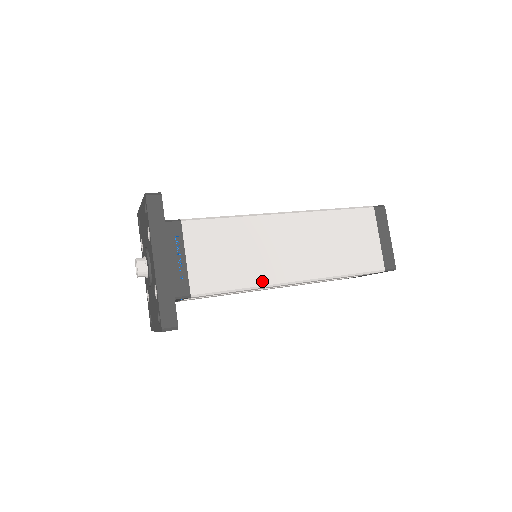
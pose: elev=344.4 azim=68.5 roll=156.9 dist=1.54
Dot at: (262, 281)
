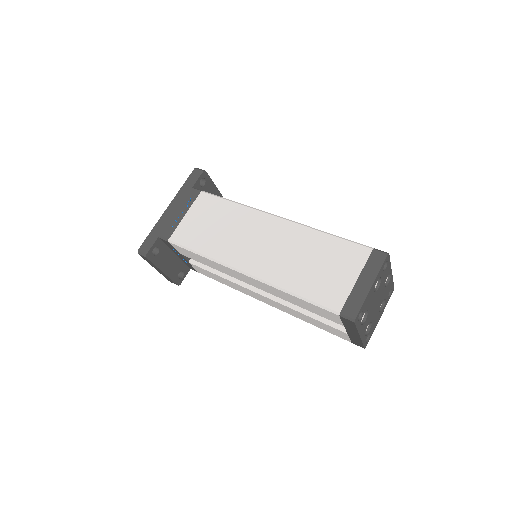
Dot at: (219, 257)
